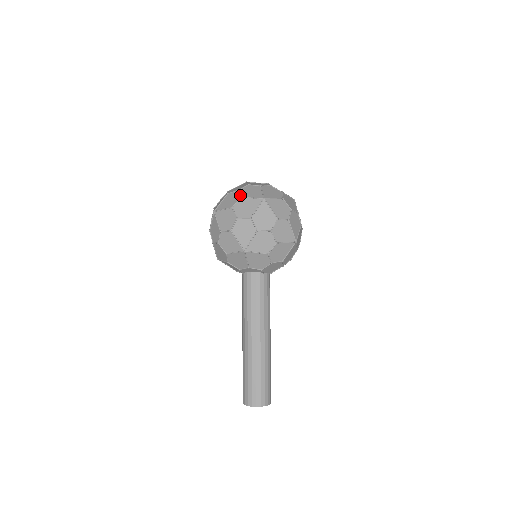
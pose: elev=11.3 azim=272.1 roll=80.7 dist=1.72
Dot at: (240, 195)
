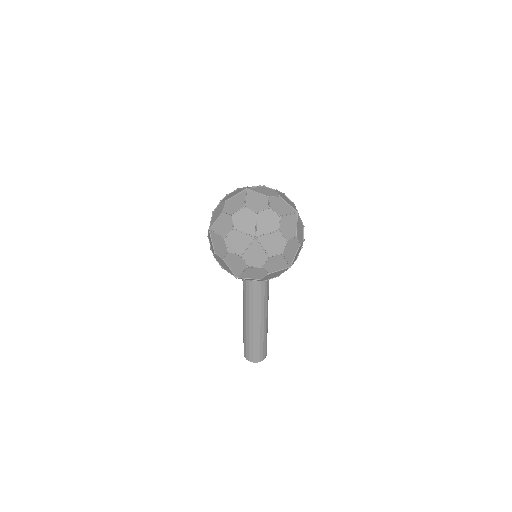
Dot at: (233, 226)
